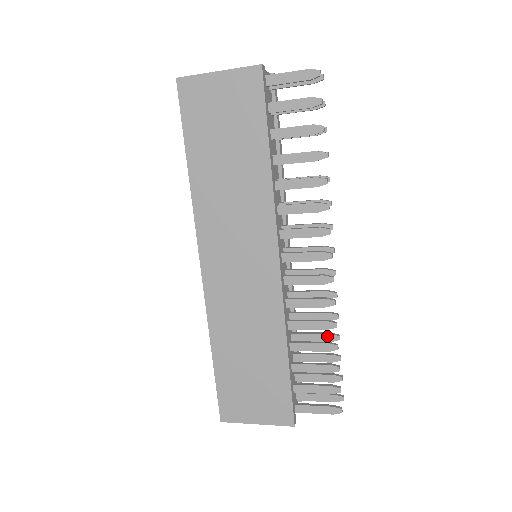
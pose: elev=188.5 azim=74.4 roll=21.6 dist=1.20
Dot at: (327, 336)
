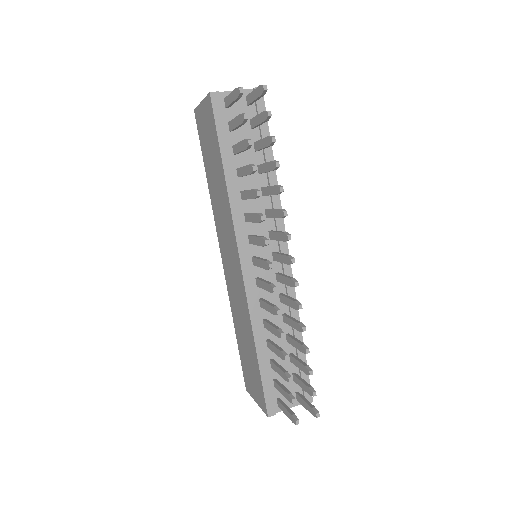
Dot at: (300, 346)
